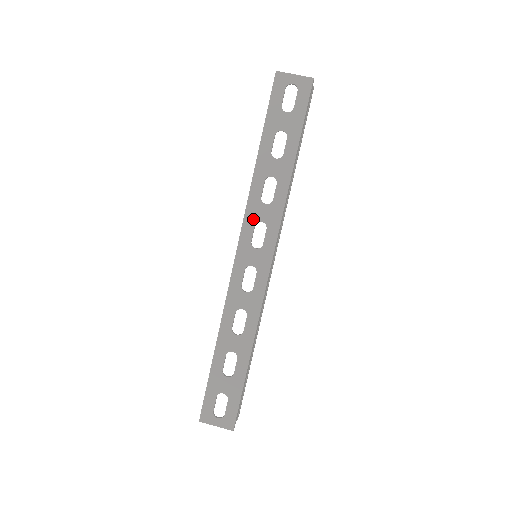
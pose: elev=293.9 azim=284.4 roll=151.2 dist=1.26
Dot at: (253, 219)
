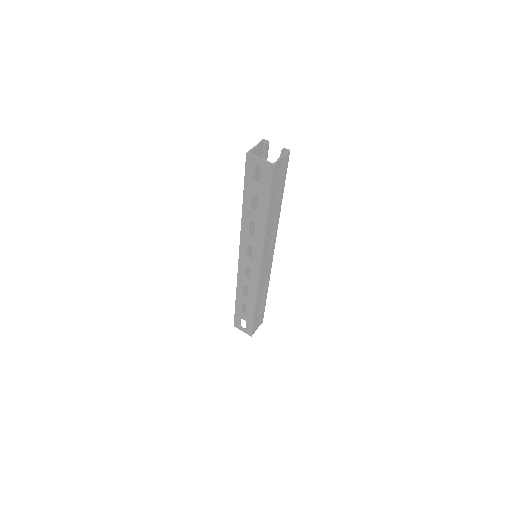
Dot at: (246, 243)
